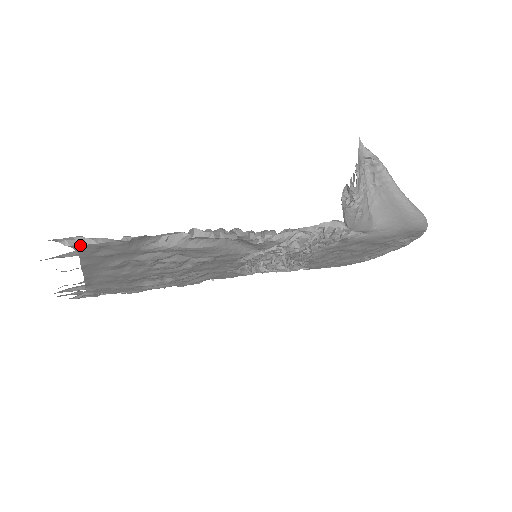
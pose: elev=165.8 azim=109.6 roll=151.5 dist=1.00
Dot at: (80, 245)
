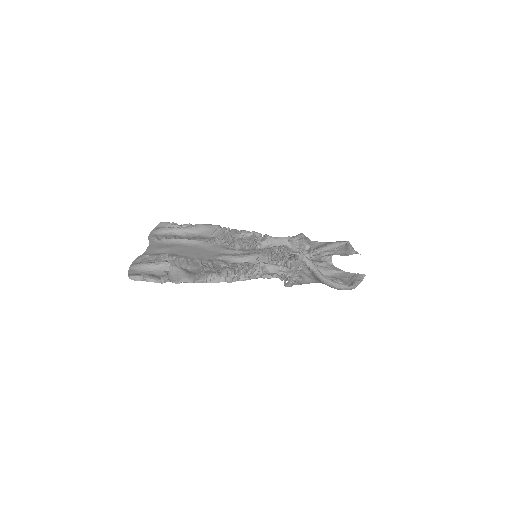
Dot at: occluded
